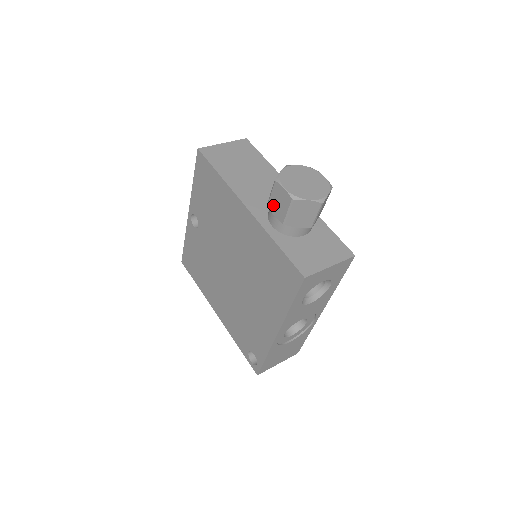
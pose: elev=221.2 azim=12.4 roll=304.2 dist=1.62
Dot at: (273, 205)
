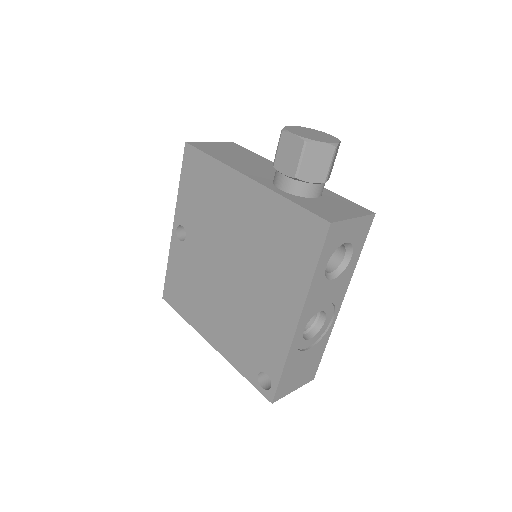
Dot at: (281, 162)
